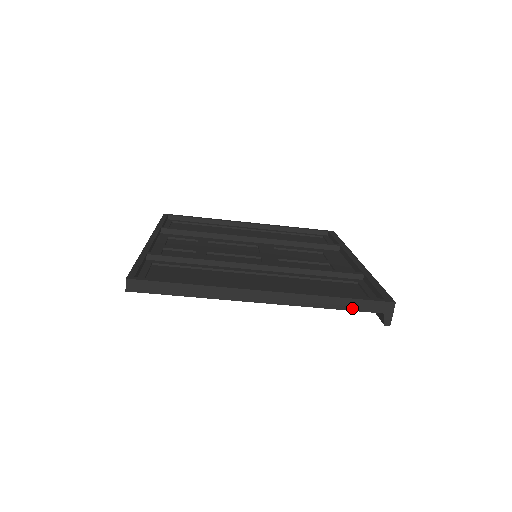
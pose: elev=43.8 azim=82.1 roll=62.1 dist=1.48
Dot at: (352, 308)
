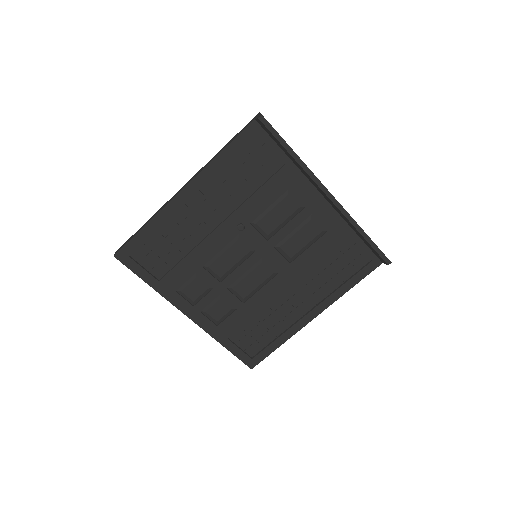
Dot at: (235, 138)
